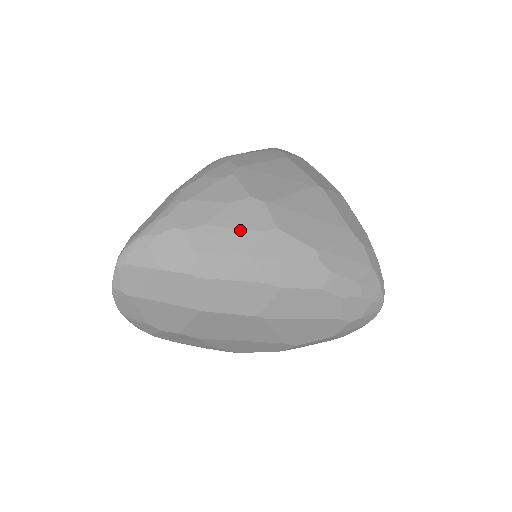
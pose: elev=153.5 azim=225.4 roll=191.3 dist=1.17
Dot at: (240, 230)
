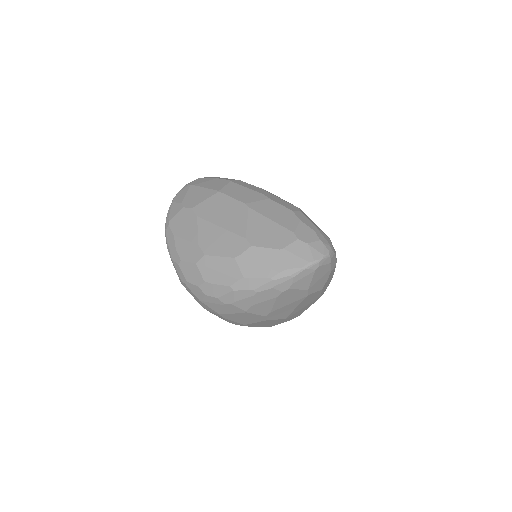
Dot at: occluded
